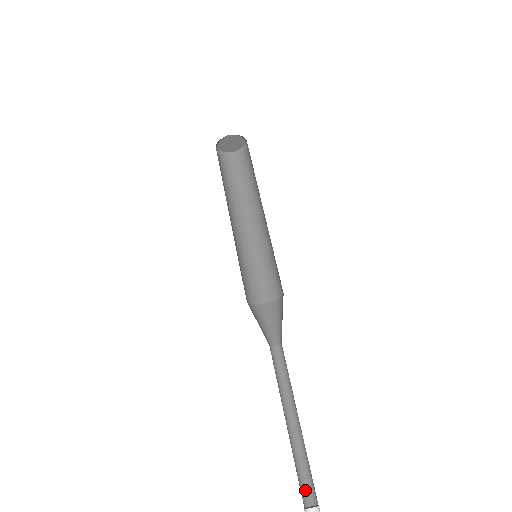
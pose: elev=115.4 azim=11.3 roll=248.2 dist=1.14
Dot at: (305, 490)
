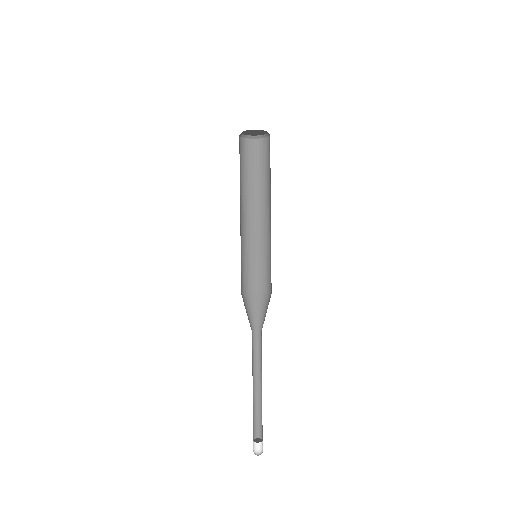
Dot at: (254, 429)
